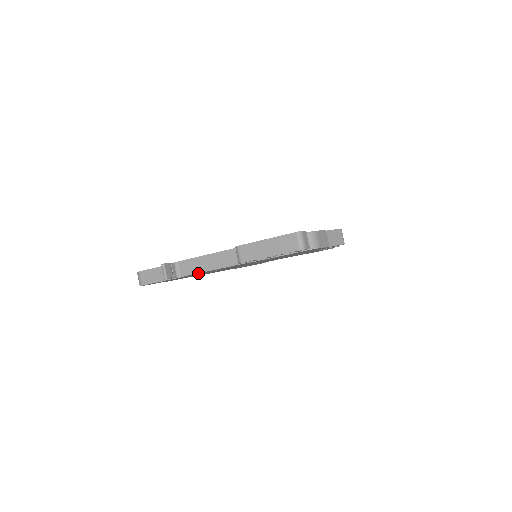
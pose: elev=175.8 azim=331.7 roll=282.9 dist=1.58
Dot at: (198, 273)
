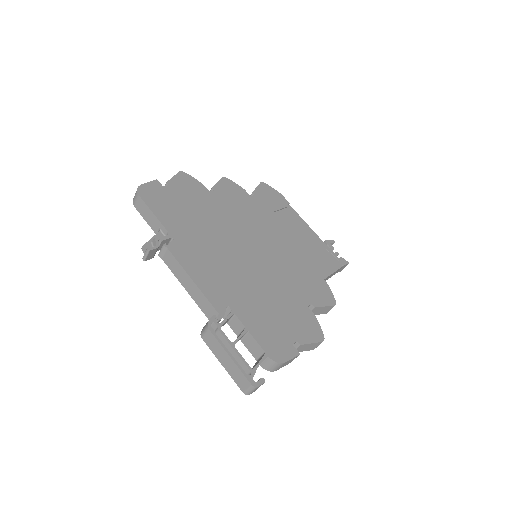
Dot at: occluded
